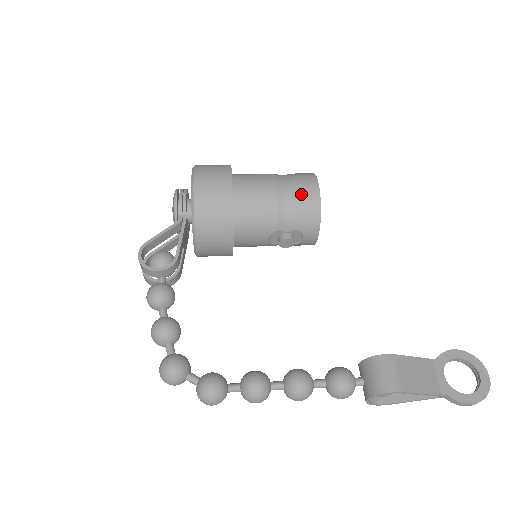
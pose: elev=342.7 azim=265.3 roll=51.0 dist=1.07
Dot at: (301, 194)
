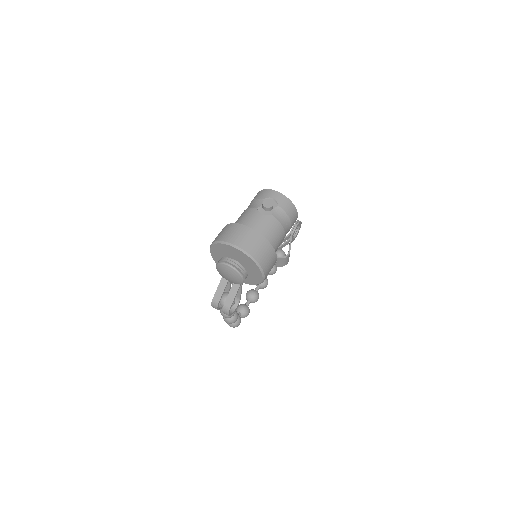
Dot at: occluded
